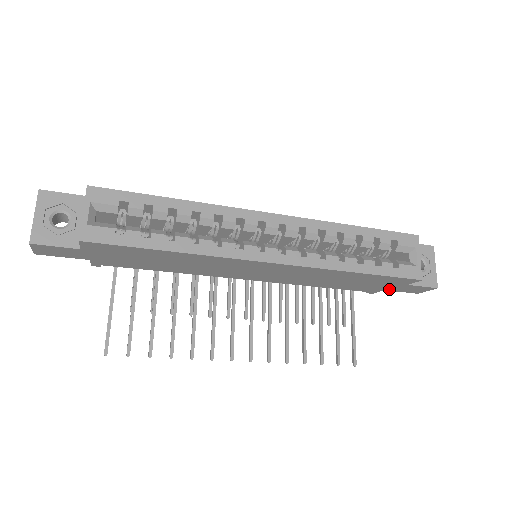
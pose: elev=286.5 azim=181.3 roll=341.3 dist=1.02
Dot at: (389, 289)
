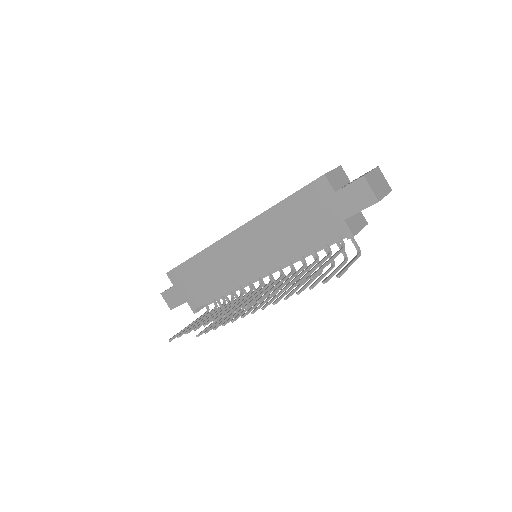
Dot at: (344, 214)
